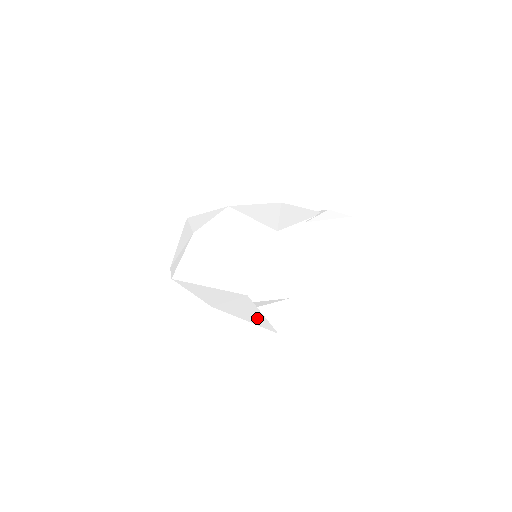
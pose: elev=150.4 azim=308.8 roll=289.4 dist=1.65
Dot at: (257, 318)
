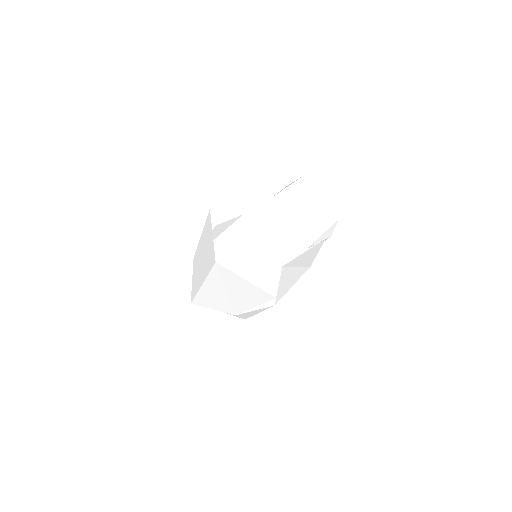
Dot at: (251, 291)
